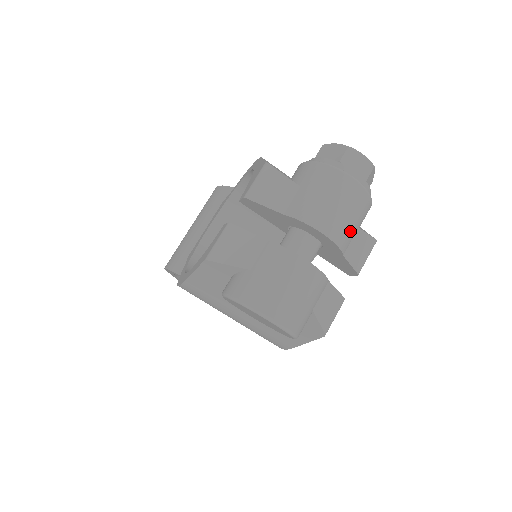
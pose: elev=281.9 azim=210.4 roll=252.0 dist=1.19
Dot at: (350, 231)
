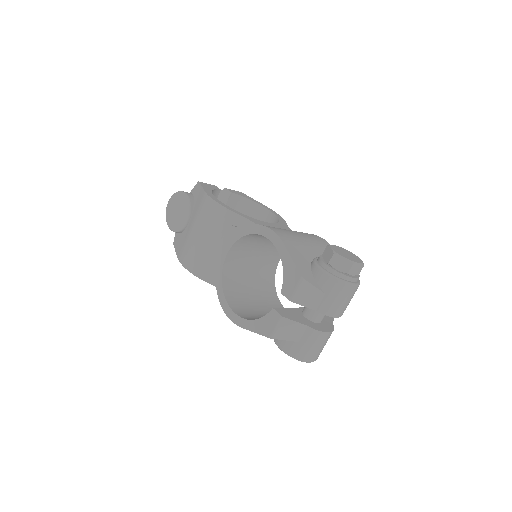
Dot at: (348, 304)
